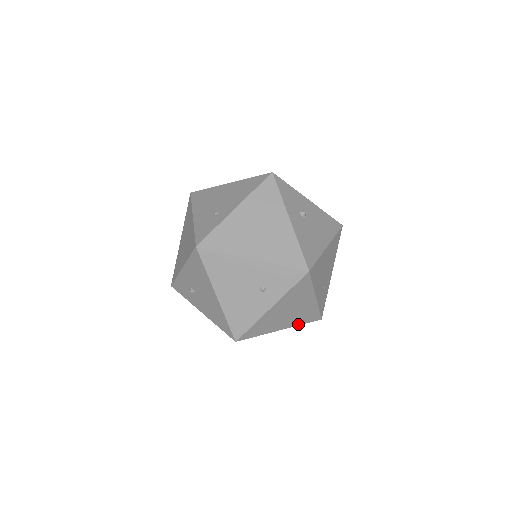
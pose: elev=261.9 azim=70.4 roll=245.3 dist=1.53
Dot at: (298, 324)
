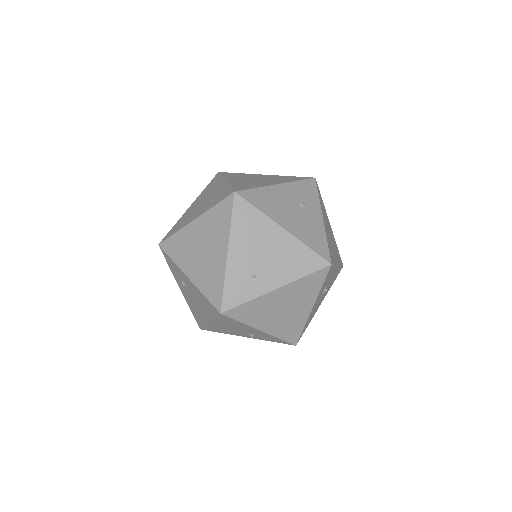
Dot at: occluded
